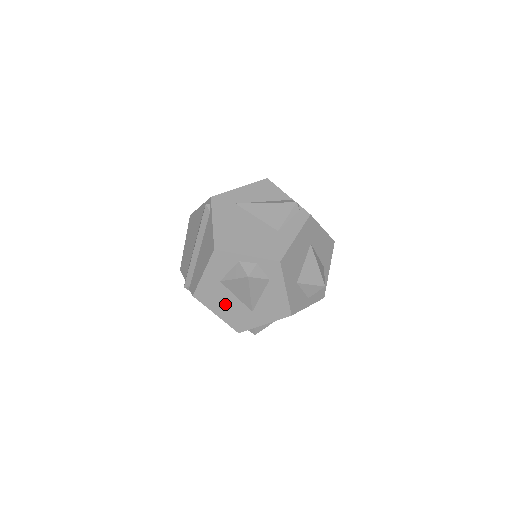
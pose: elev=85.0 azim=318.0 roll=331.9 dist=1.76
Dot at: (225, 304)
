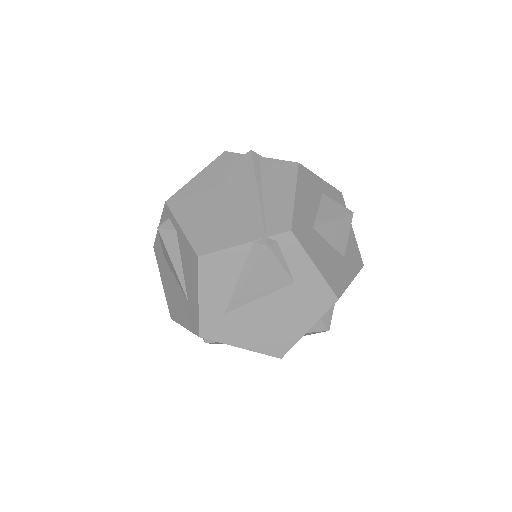
Dot at: occluded
